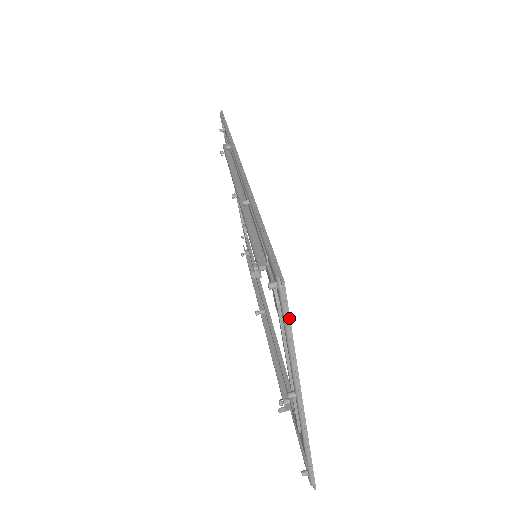
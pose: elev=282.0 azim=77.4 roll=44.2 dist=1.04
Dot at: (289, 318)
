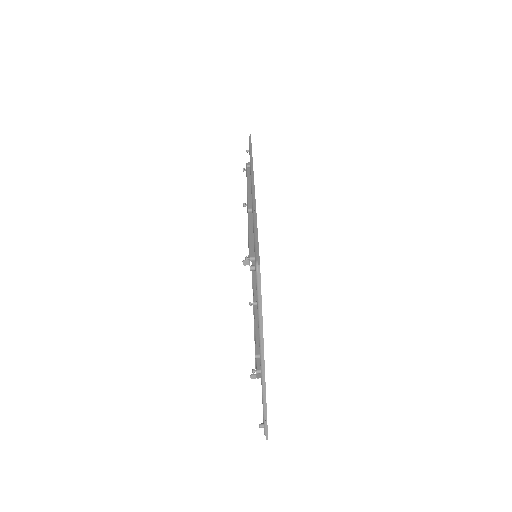
Dot at: occluded
